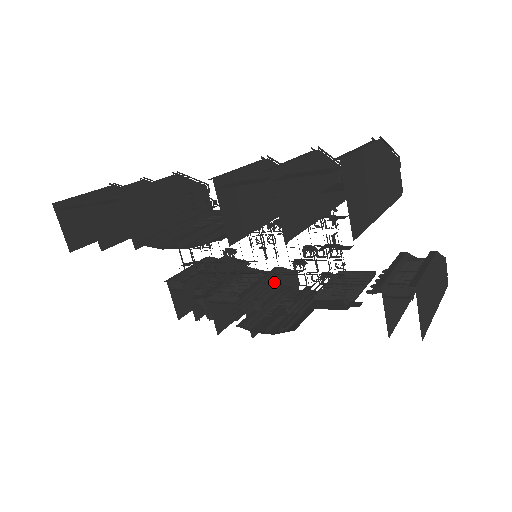
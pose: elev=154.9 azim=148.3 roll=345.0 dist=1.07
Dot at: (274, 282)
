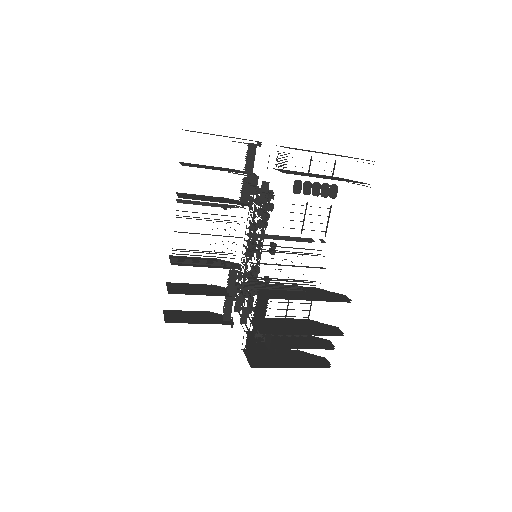
Dot at: occluded
